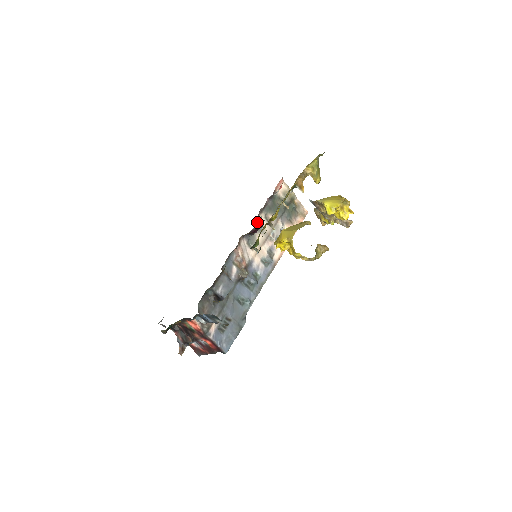
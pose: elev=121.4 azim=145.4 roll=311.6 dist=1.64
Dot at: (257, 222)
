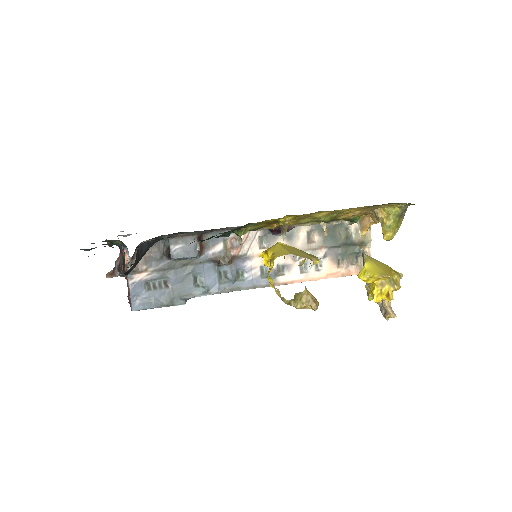
Dot at: (293, 228)
